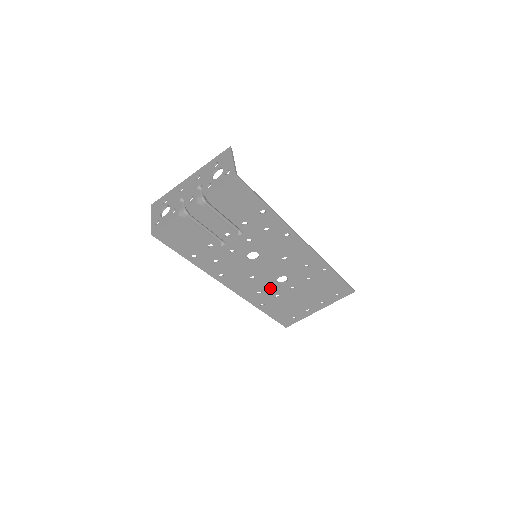
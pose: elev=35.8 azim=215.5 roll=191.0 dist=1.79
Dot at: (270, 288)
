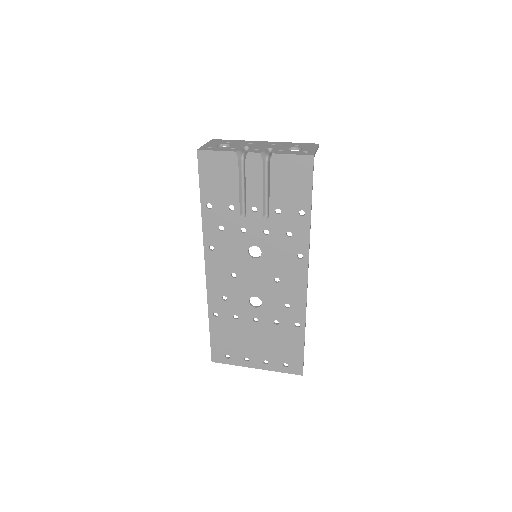
Dot at: (238, 301)
